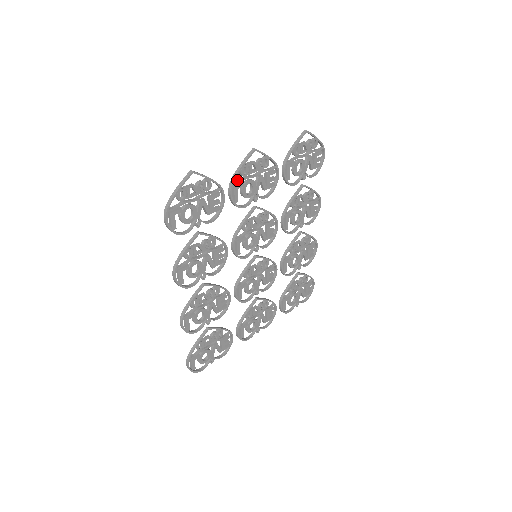
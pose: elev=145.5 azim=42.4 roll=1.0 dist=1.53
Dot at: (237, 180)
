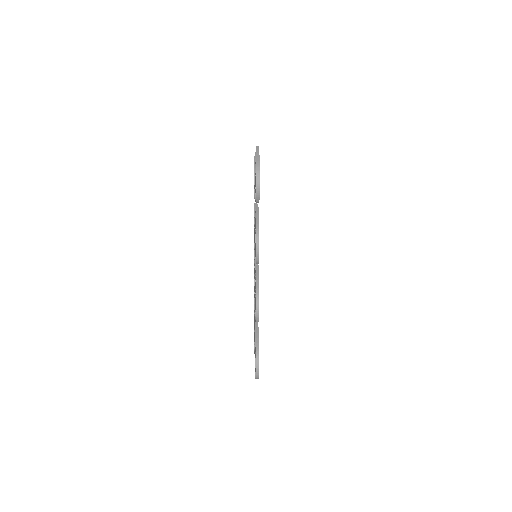
Dot at: occluded
